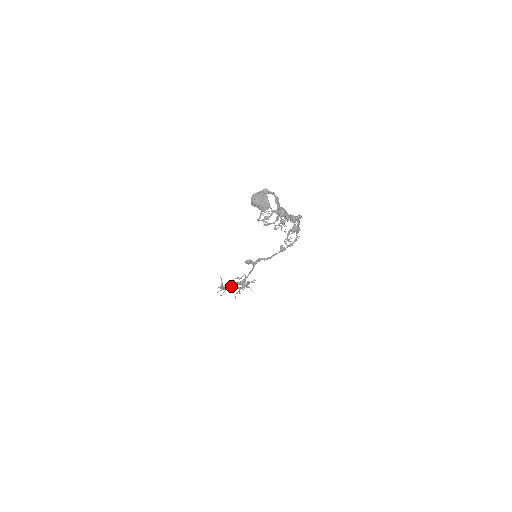
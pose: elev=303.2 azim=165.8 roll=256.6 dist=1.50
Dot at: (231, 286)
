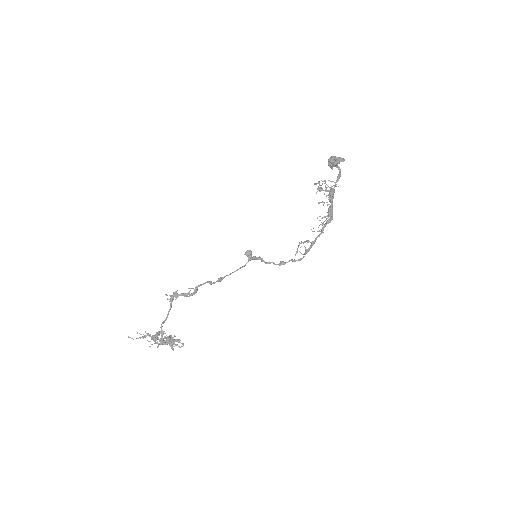
Dot at: occluded
